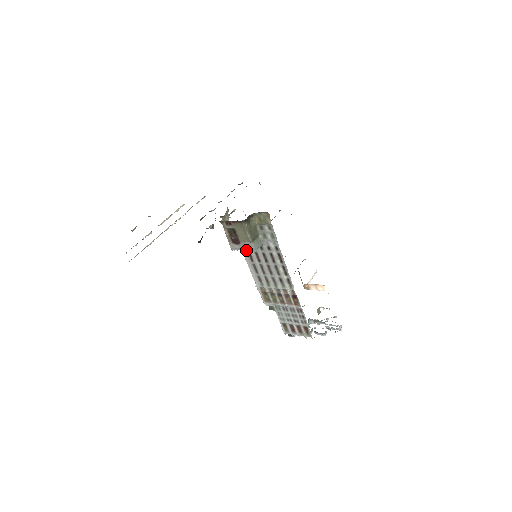
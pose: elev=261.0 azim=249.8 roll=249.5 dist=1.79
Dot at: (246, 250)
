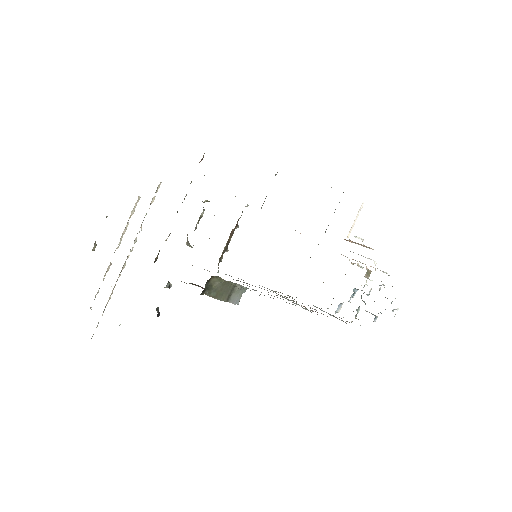
Dot at: occluded
